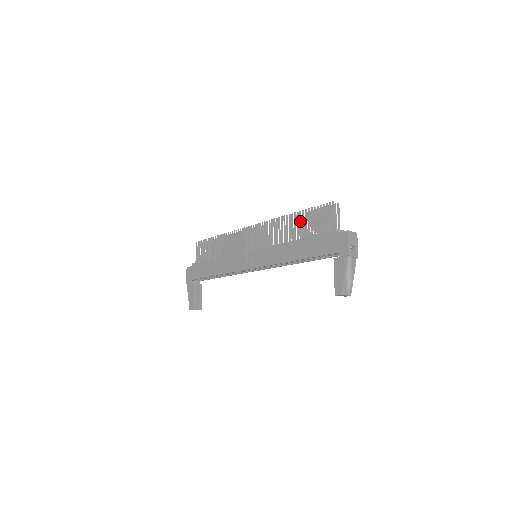
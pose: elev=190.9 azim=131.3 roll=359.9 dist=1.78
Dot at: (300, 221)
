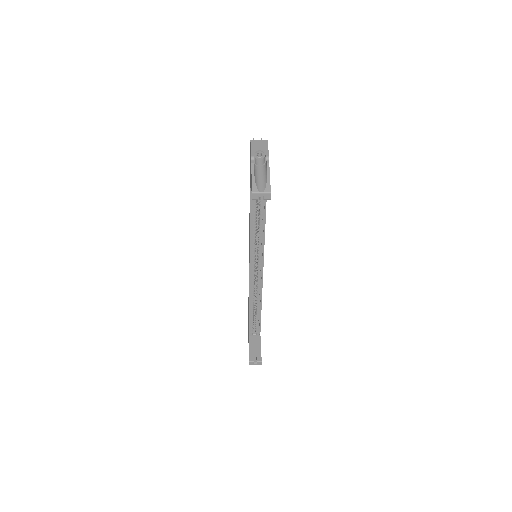
Dot at: occluded
